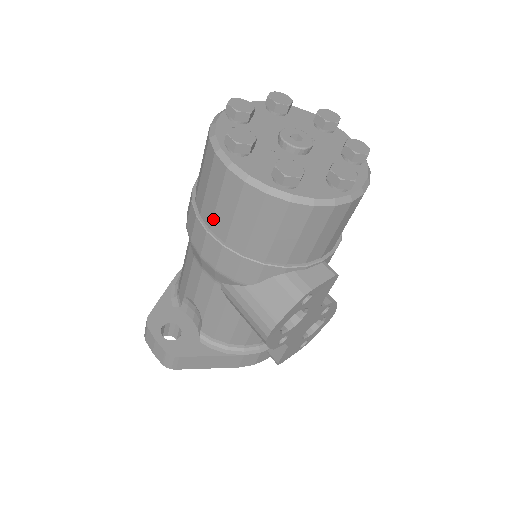
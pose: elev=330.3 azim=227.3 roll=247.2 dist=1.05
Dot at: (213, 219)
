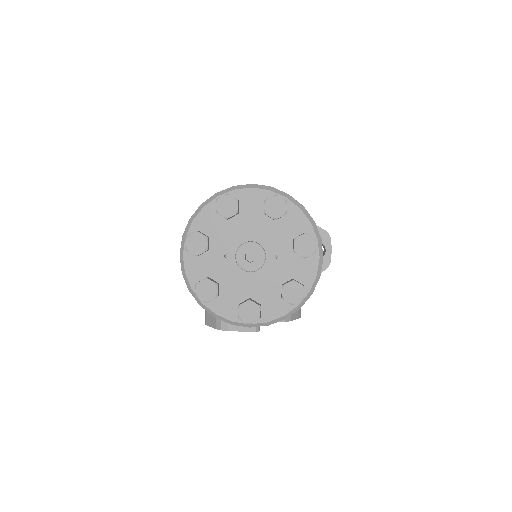
Dot at: occluded
